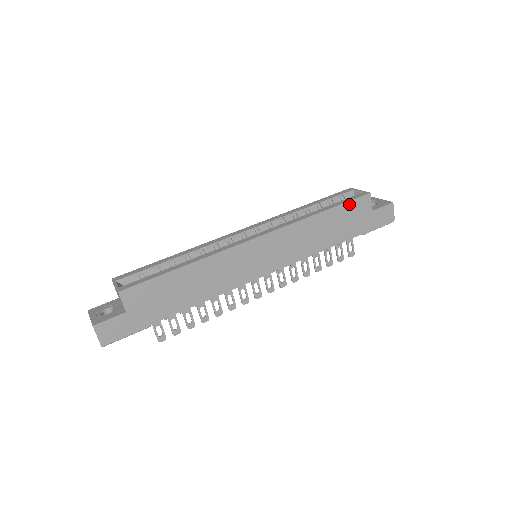
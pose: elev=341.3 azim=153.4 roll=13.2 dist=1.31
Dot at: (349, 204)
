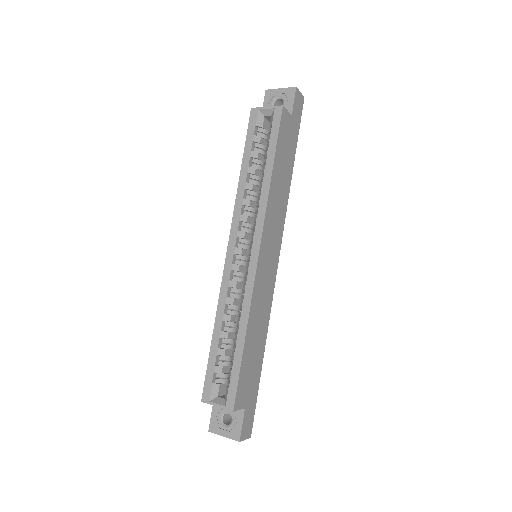
Dot at: (279, 137)
